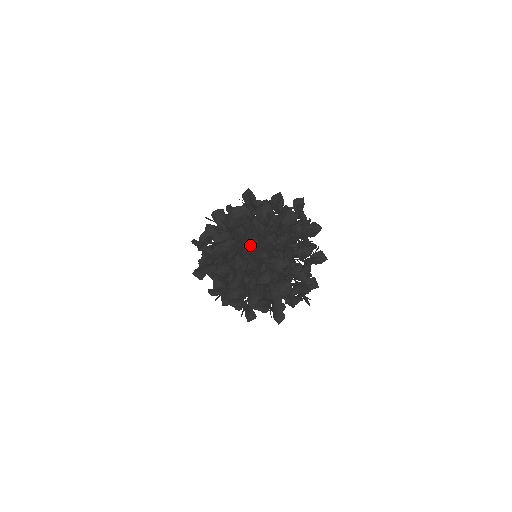
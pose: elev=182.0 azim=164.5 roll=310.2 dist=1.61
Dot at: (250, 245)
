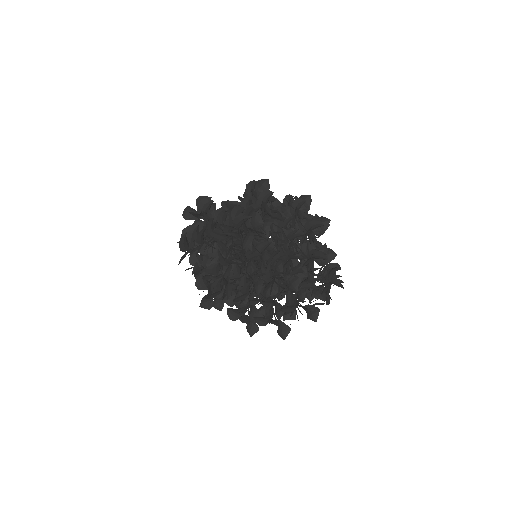
Dot at: occluded
